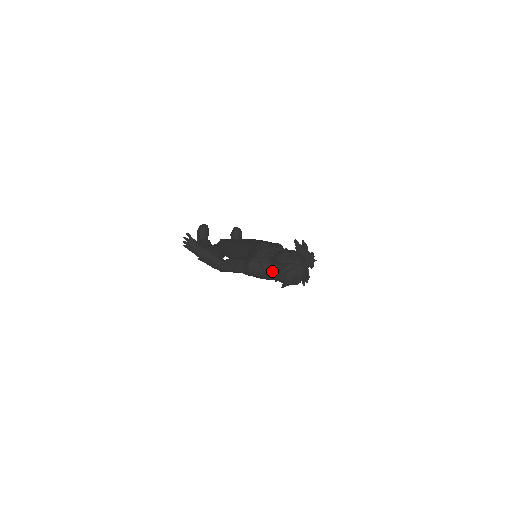
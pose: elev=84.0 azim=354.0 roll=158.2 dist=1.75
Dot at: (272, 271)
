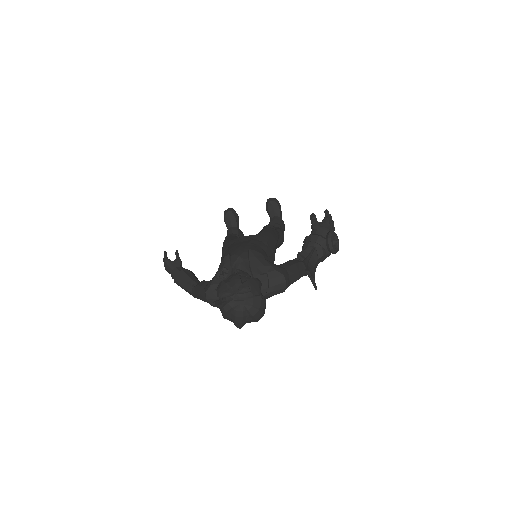
Dot at: occluded
